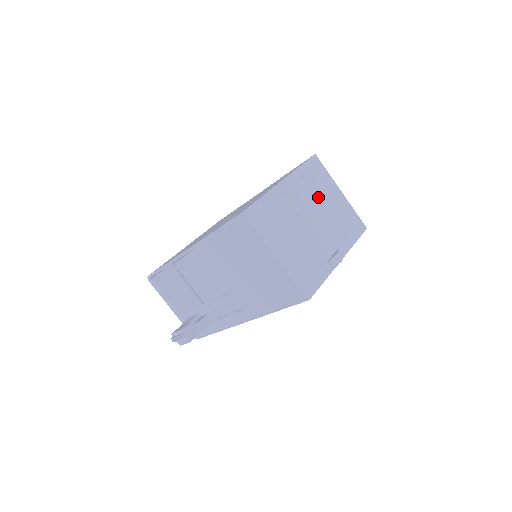
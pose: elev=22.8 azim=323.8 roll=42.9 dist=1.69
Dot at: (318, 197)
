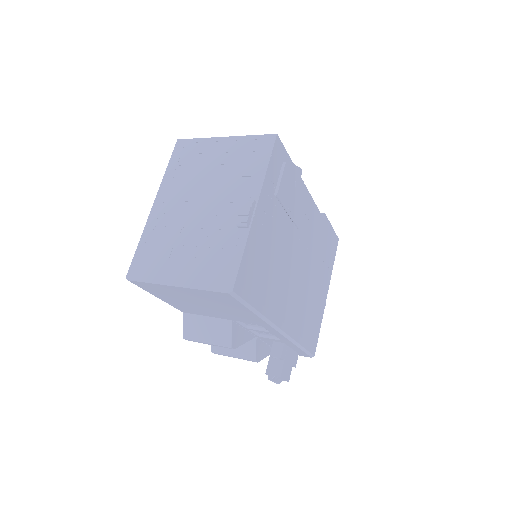
Dot at: (198, 176)
